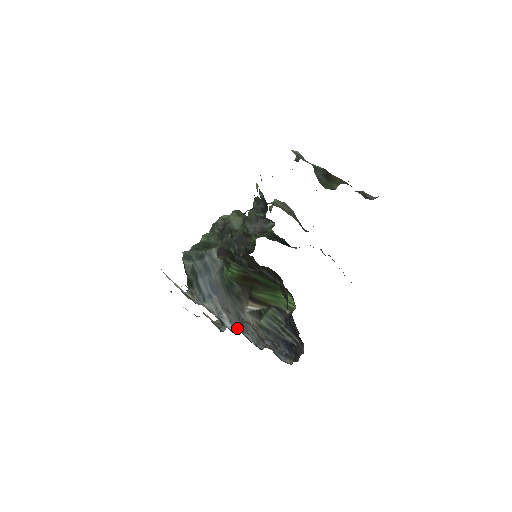
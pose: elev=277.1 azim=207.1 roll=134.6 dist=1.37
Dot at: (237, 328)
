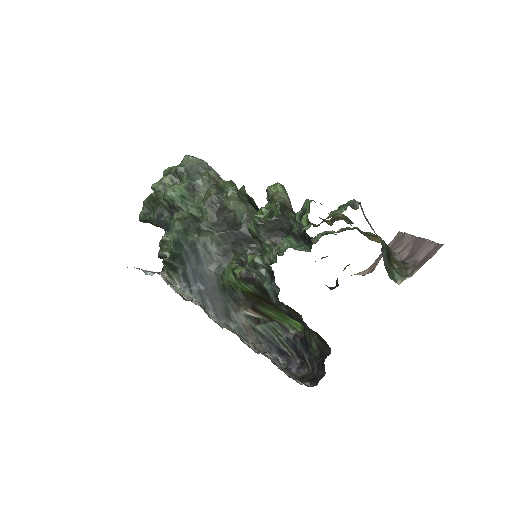
Dot at: (246, 344)
